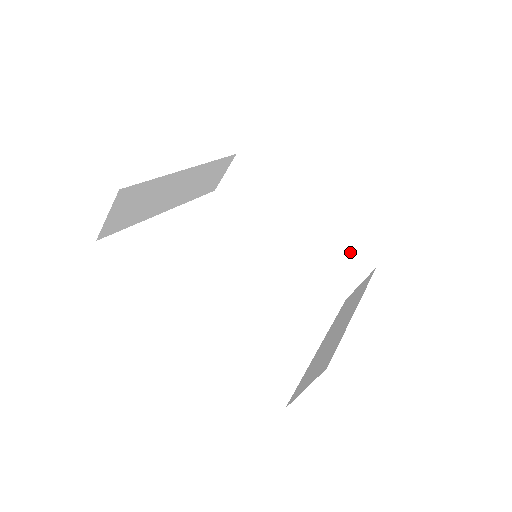
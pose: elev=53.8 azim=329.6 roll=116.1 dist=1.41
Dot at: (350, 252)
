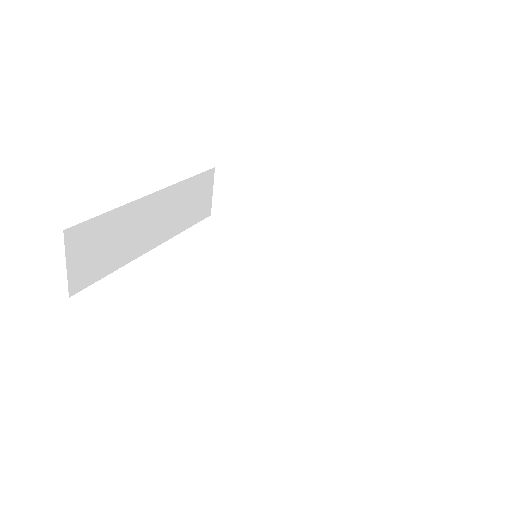
Dot at: (372, 218)
